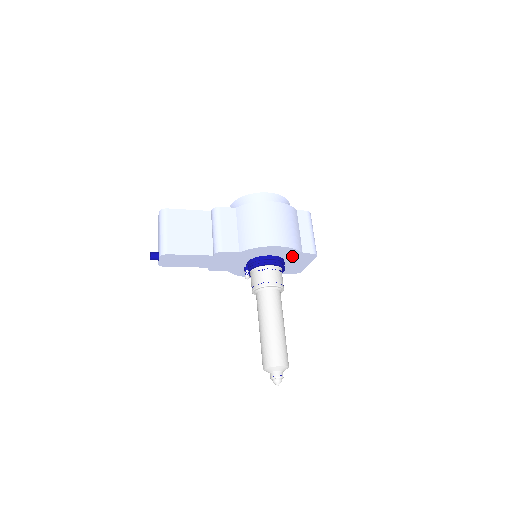
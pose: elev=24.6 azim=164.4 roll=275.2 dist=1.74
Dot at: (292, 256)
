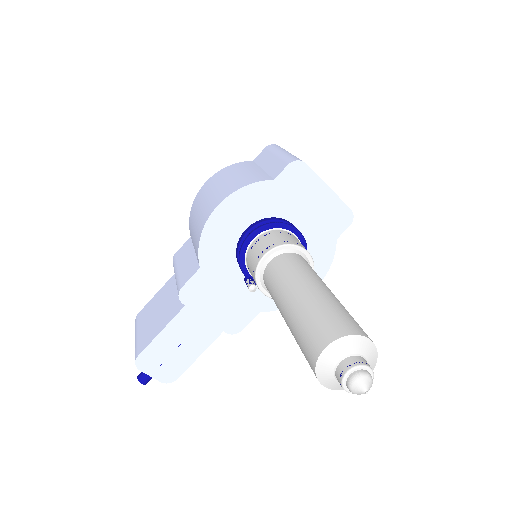
Dot at: (274, 201)
